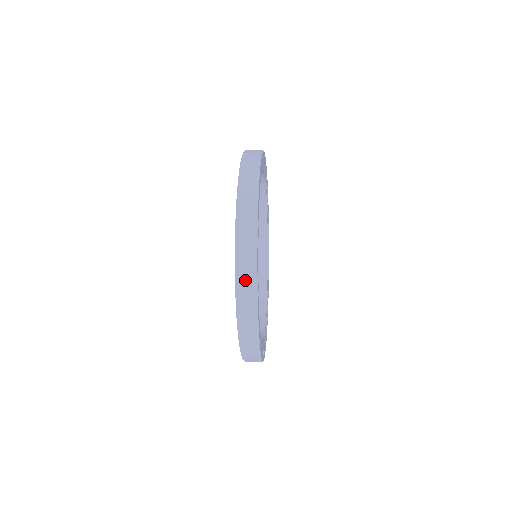
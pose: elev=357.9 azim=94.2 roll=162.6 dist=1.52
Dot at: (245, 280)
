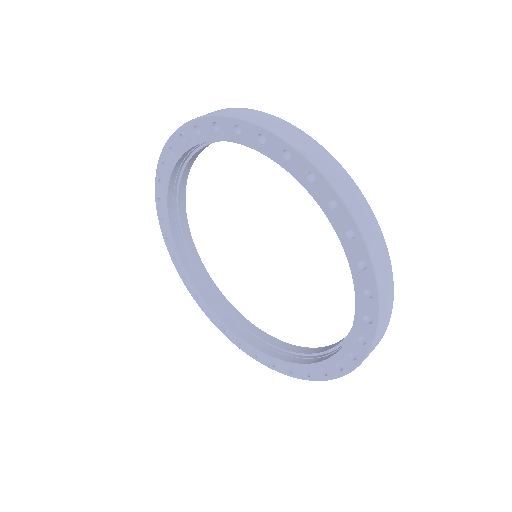
Dot at: (376, 345)
